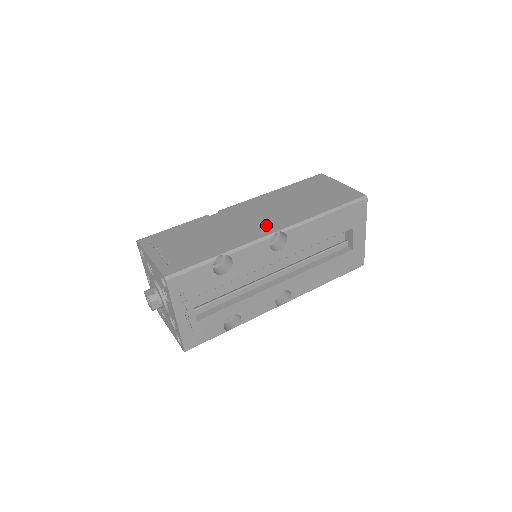
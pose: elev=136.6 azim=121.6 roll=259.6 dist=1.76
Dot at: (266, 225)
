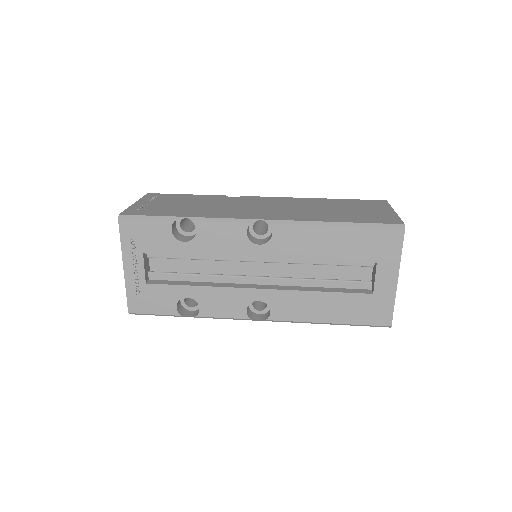
Dot at: (259, 213)
